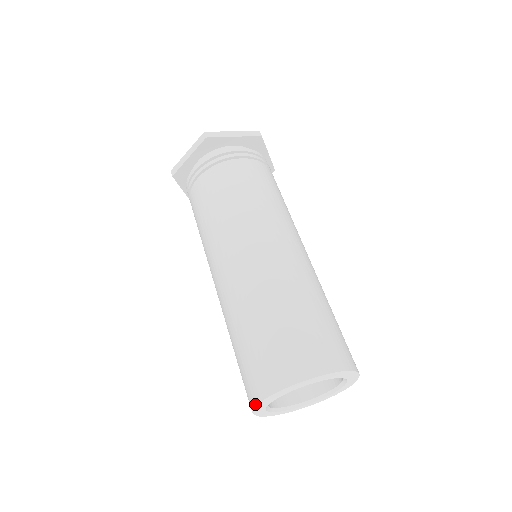
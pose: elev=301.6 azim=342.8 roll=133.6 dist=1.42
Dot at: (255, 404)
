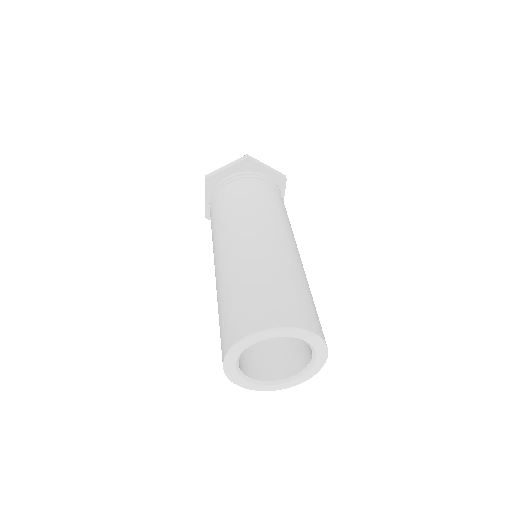
Dot at: (226, 375)
